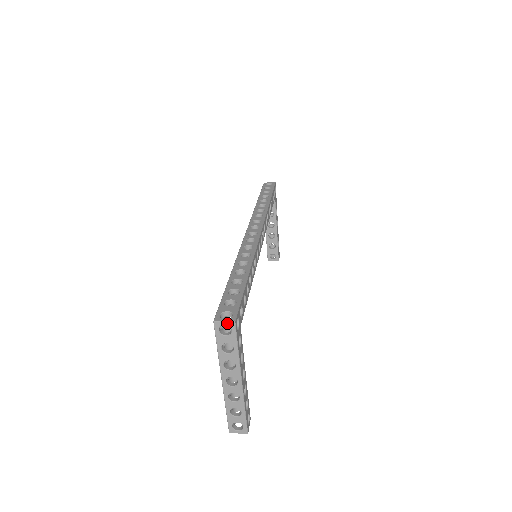
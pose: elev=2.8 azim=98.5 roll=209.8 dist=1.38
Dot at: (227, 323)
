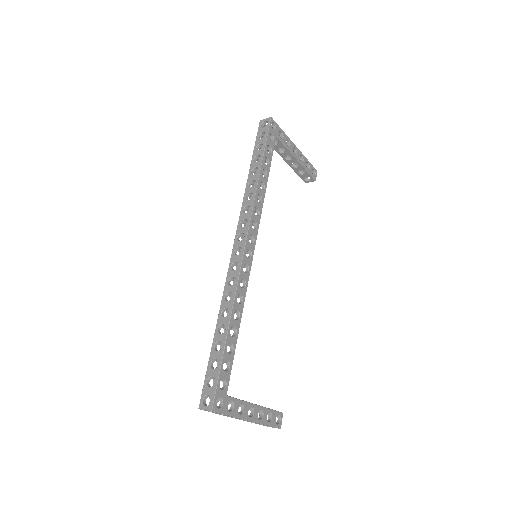
Dot at: (208, 410)
